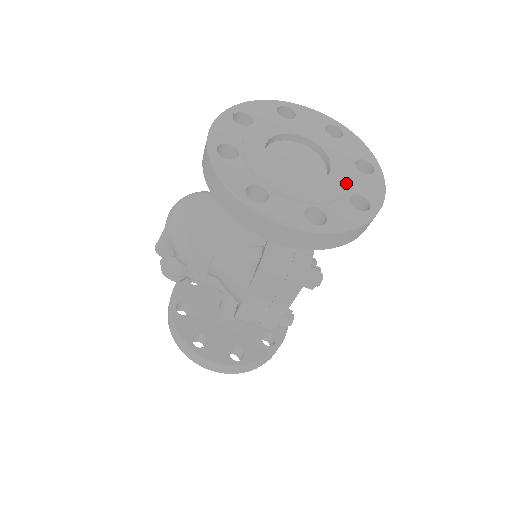
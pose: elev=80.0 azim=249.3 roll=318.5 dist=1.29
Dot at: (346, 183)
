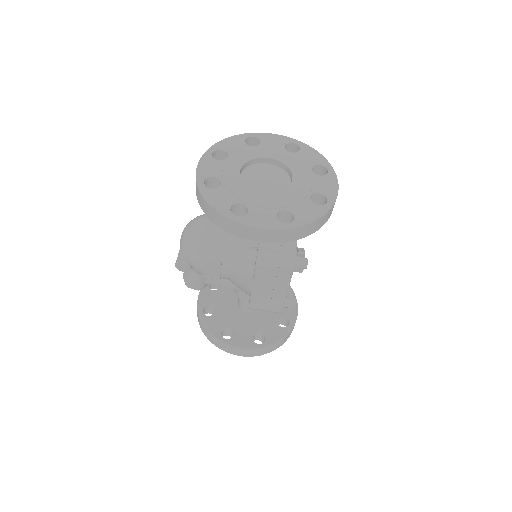
Dot at: (306, 187)
